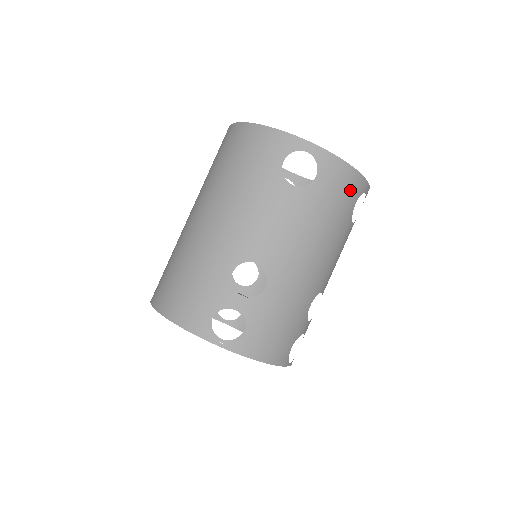
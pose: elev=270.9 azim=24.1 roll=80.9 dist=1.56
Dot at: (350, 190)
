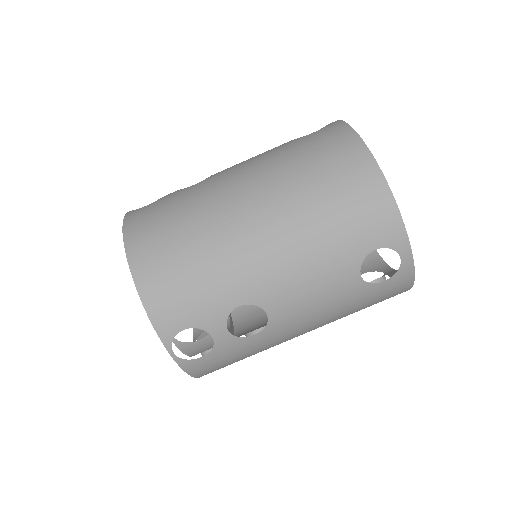
Dot at: (390, 297)
